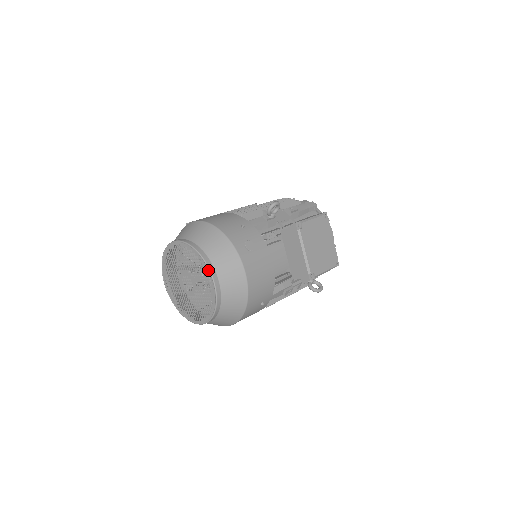
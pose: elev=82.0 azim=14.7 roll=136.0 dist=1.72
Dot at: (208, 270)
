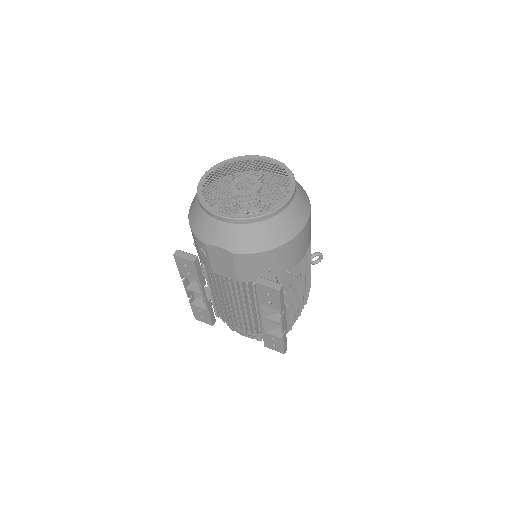
Dot at: (254, 156)
